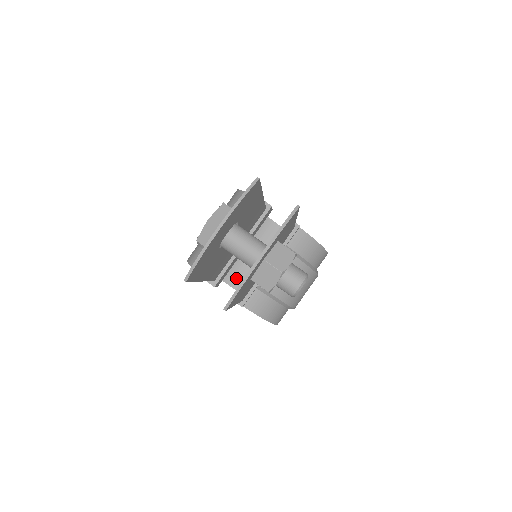
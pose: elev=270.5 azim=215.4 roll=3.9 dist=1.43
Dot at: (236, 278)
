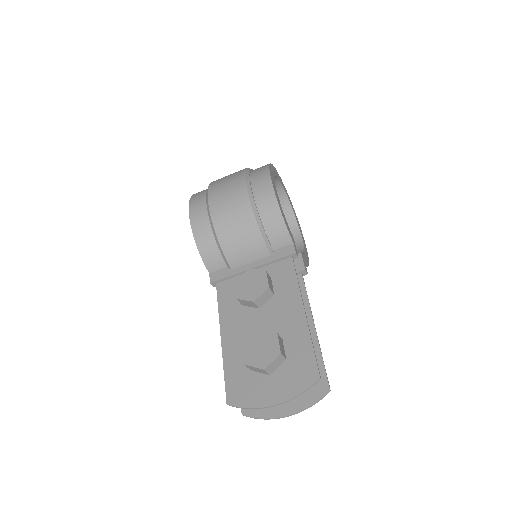
Dot at: occluded
